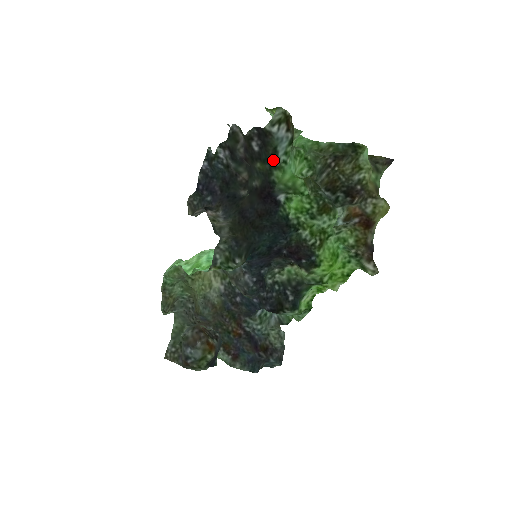
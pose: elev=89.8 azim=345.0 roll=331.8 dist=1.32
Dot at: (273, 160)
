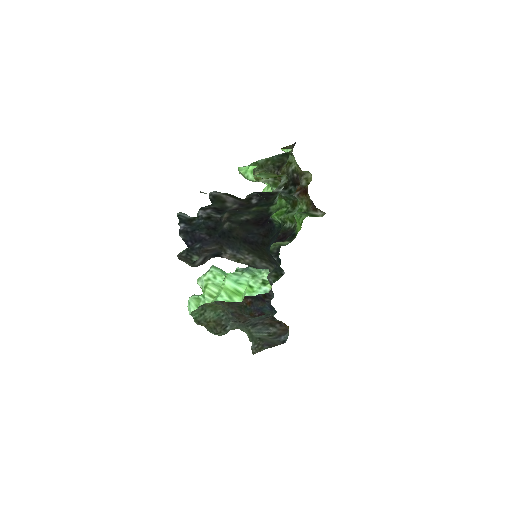
Dot at: (272, 203)
